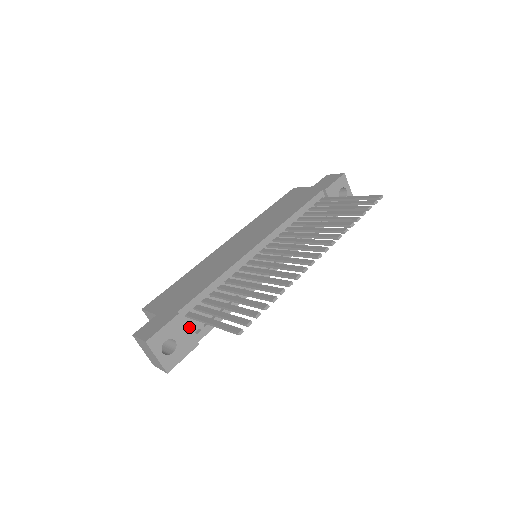
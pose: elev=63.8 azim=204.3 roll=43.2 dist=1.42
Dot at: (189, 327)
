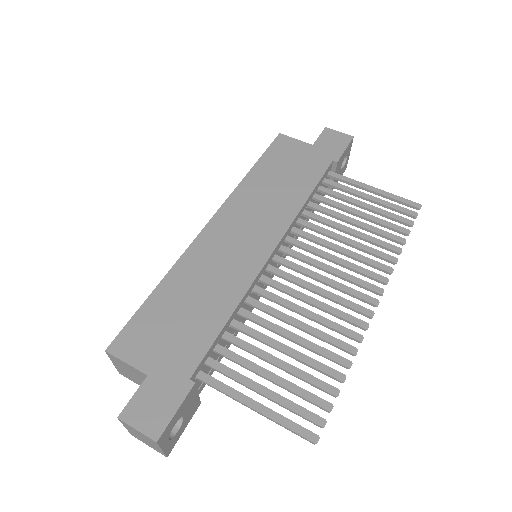
Dot at: occluded
